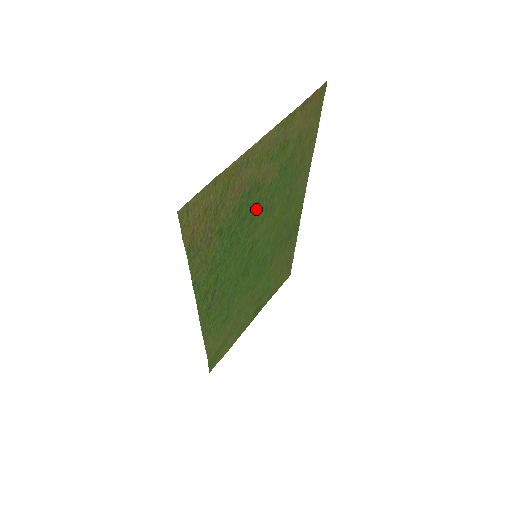
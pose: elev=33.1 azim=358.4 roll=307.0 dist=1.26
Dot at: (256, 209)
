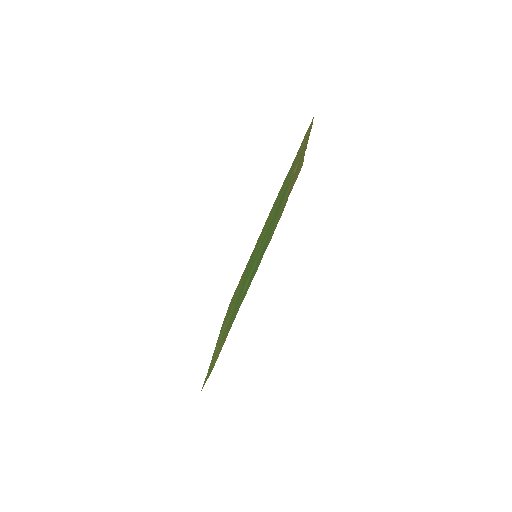
Dot at: occluded
